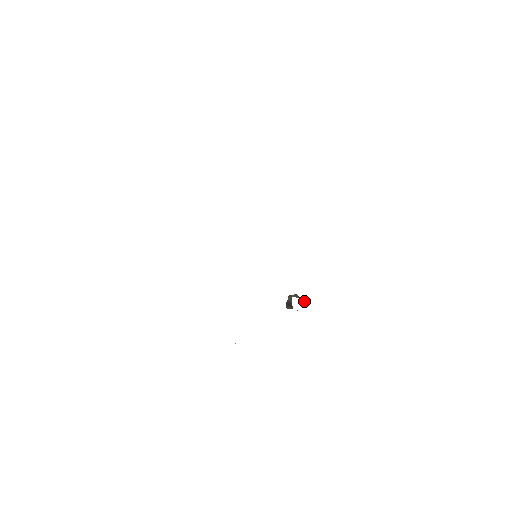
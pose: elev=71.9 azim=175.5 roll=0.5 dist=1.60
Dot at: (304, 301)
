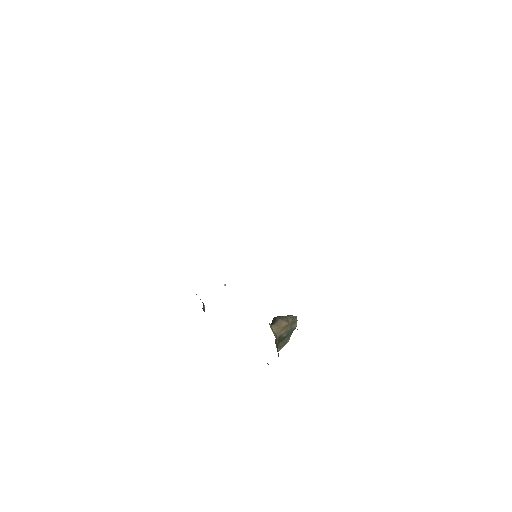
Dot at: occluded
